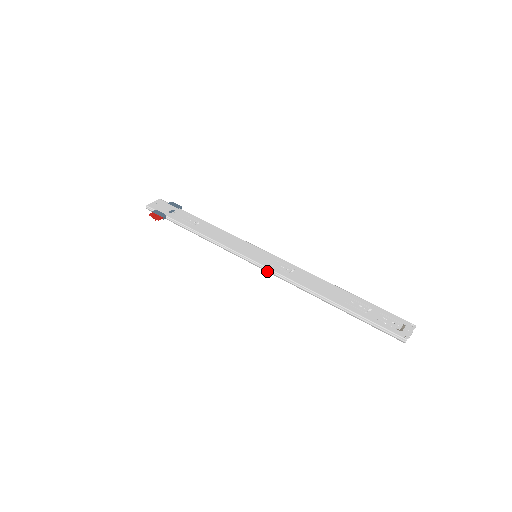
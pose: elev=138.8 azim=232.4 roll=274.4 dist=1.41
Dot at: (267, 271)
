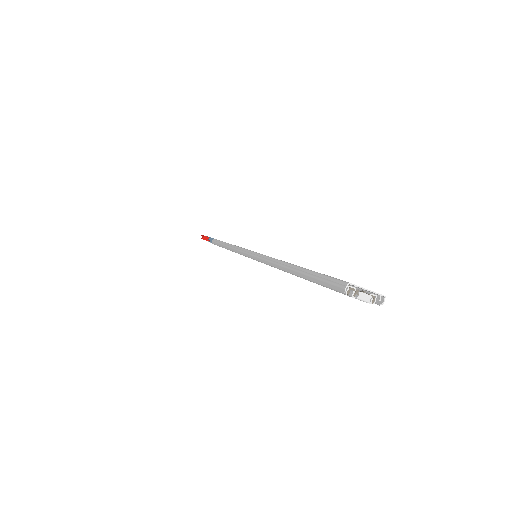
Dot at: (252, 256)
